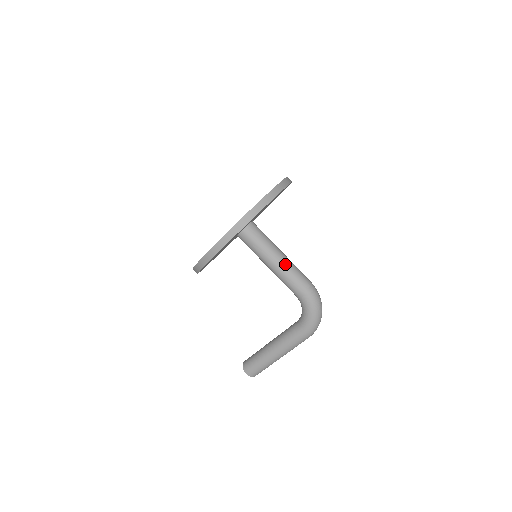
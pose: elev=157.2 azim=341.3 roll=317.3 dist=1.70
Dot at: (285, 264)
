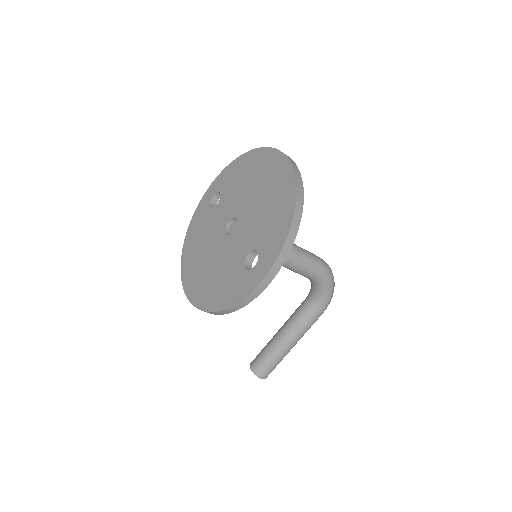
Dot at: (297, 252)
